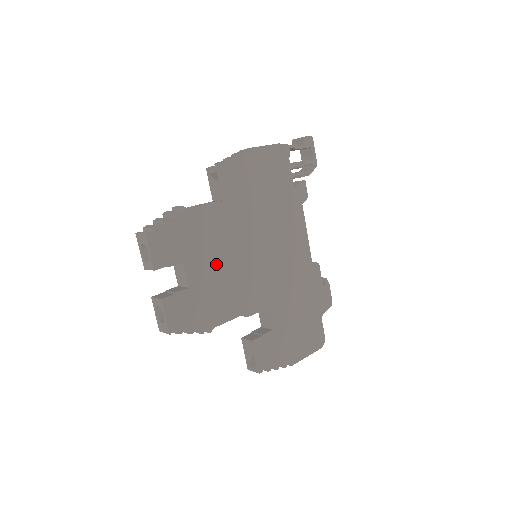
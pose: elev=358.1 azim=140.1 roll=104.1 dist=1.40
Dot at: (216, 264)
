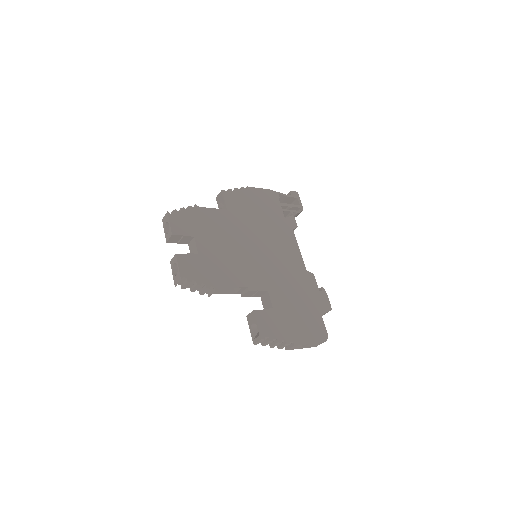
Dot at: (221, 246)
